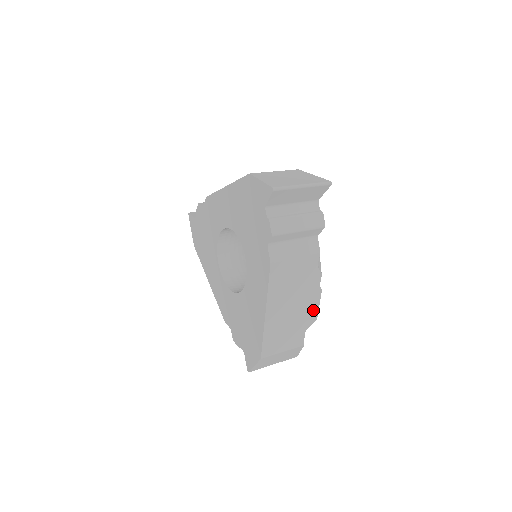
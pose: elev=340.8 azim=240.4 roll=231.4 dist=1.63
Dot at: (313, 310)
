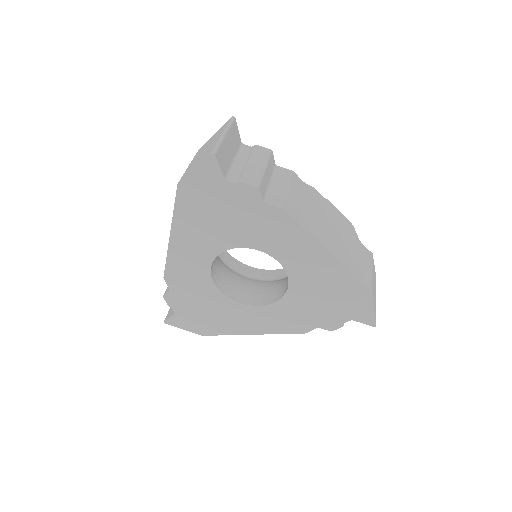
Dot at: (343, 221)
